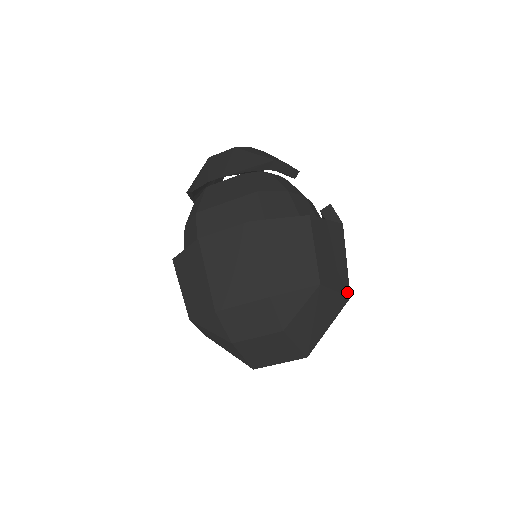
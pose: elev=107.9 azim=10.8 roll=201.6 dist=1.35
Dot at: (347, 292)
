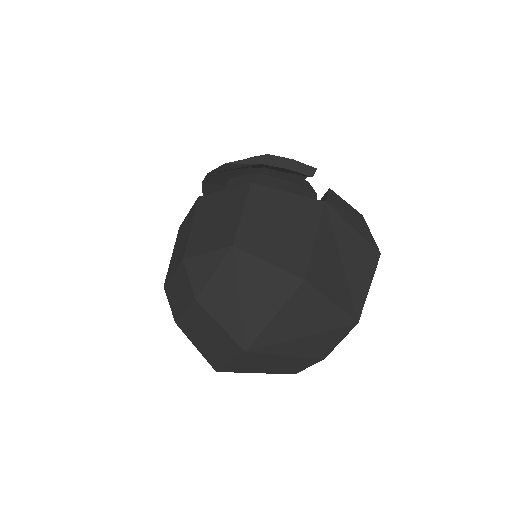
Dot at: (299, 272)
